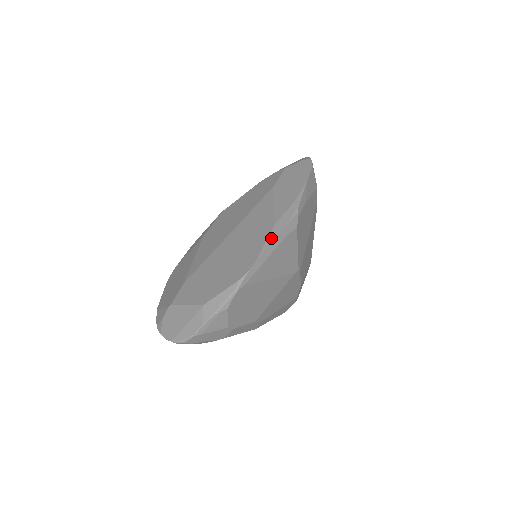
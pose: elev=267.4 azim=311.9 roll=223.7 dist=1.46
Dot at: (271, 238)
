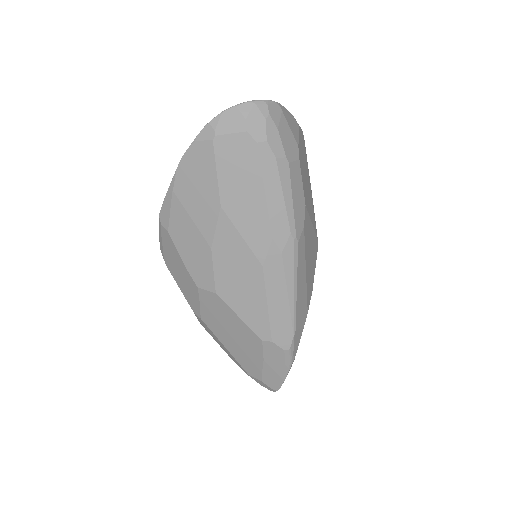
Dot at: occluded
